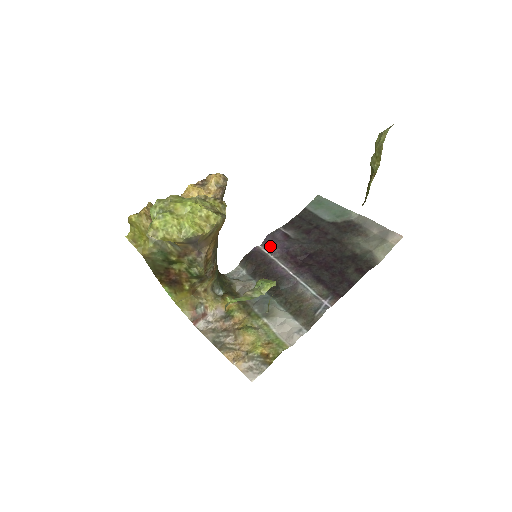
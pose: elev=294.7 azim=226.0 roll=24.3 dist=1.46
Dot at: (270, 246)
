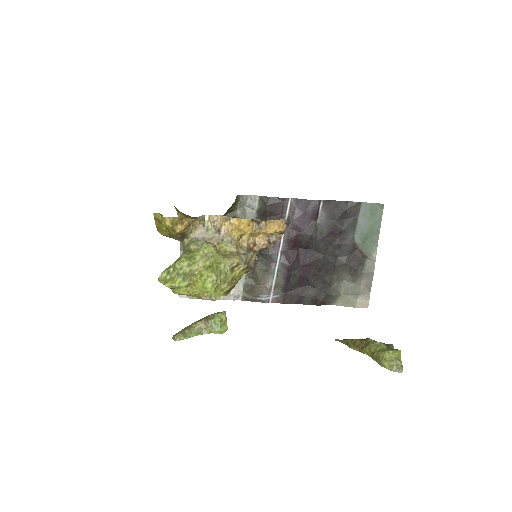
Dot at: (295, 212)
